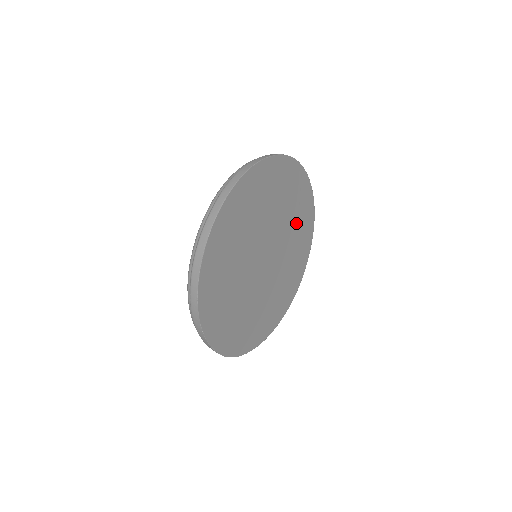
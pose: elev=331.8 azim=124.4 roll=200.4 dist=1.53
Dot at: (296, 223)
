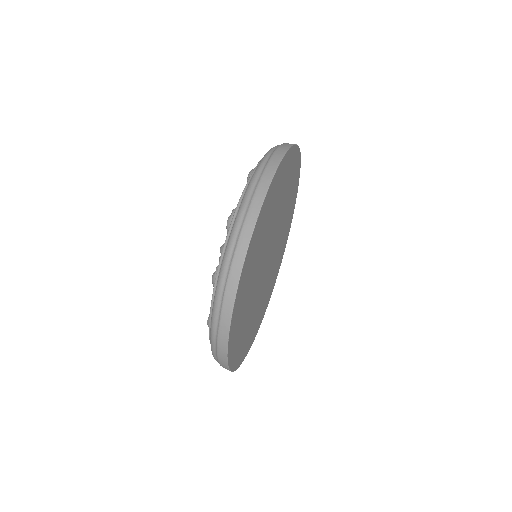
Dot at: (287, 193)
